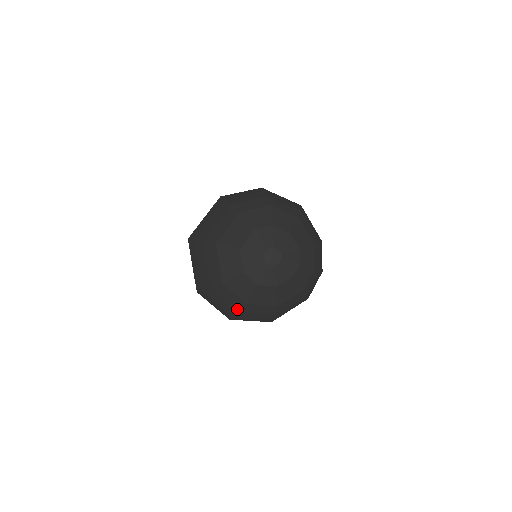
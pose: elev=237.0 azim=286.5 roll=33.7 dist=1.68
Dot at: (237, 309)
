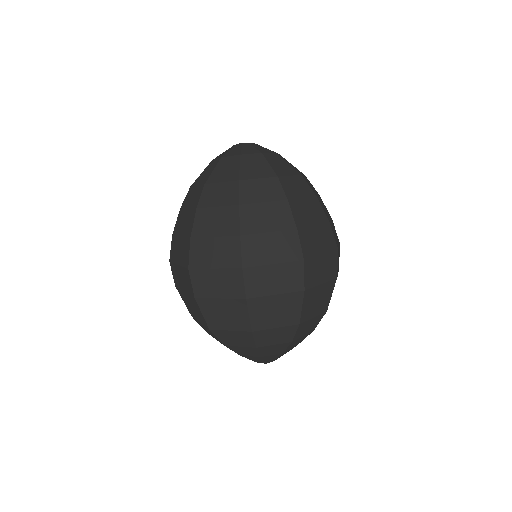
Dot at: (234, 204)
